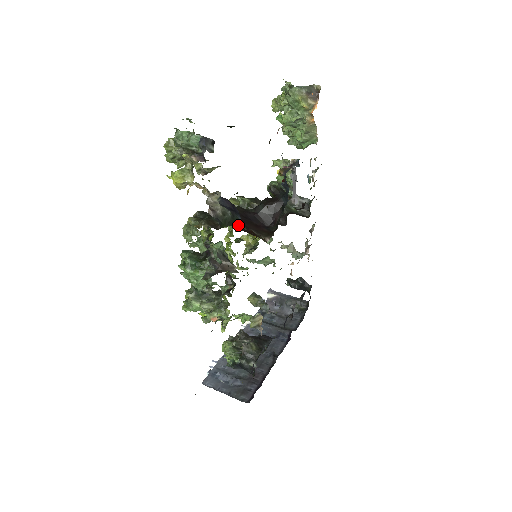
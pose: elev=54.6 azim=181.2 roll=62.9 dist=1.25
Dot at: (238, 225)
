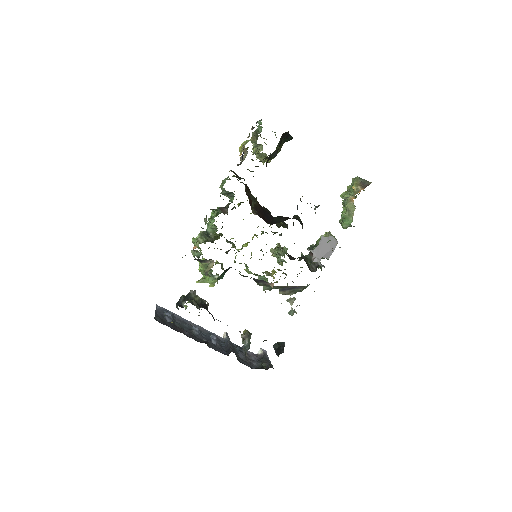
Dot at: (251, 198)
